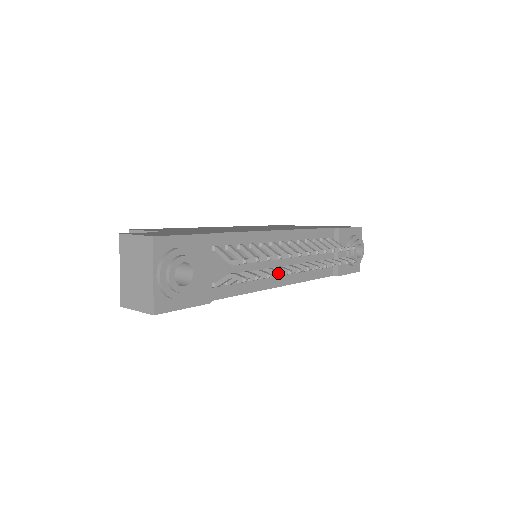
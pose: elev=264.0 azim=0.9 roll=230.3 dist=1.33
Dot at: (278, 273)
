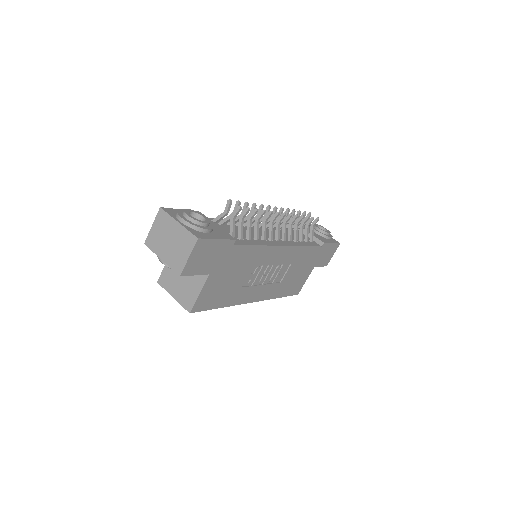
Dot at: (262, 211)
